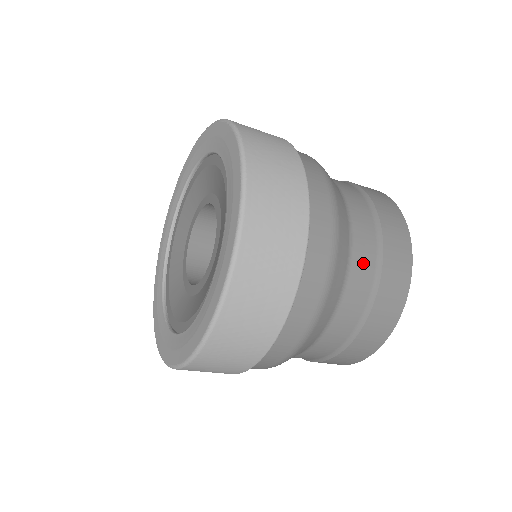
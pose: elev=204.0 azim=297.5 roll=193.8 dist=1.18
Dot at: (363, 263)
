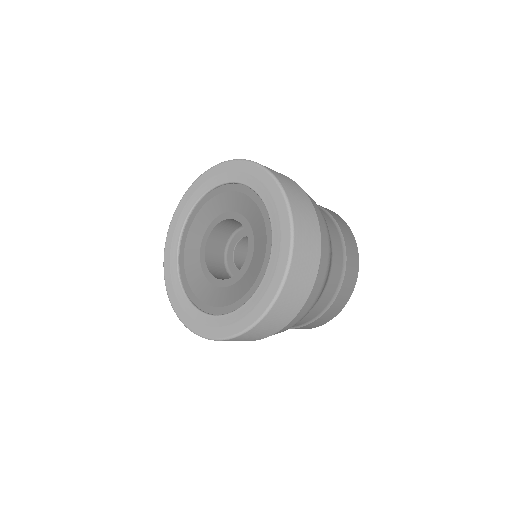
Dot at: (336, 239)
